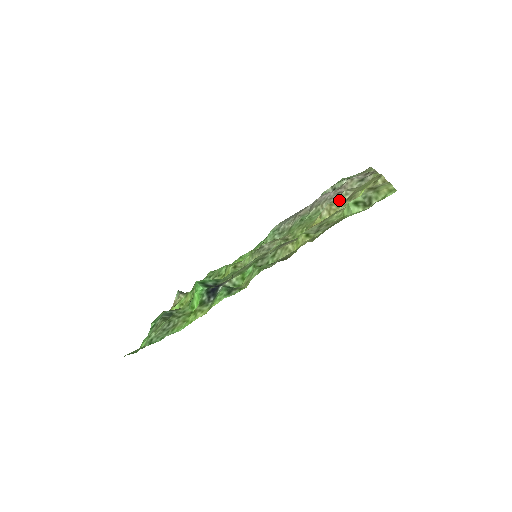
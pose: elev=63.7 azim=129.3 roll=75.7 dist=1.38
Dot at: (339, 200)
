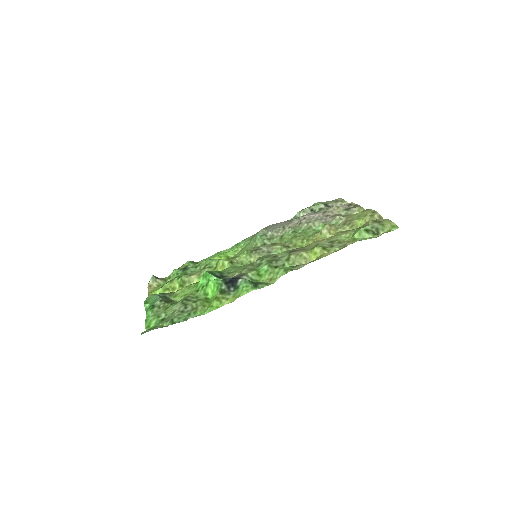
Dot at: (333, 222)
